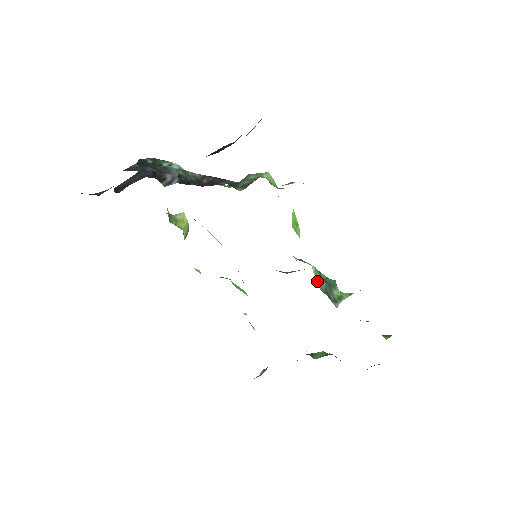
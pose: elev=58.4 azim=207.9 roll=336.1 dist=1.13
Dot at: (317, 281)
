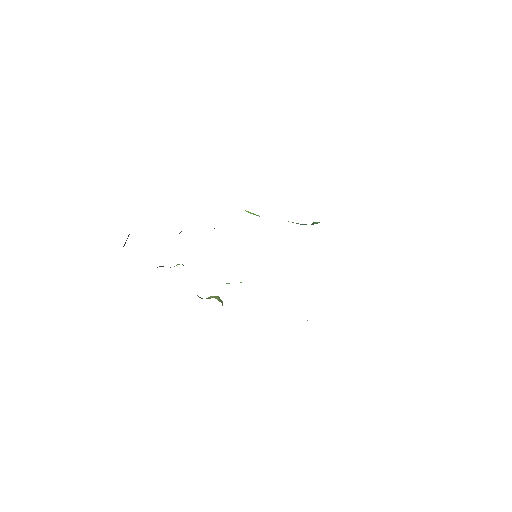
Dot at: occluded
